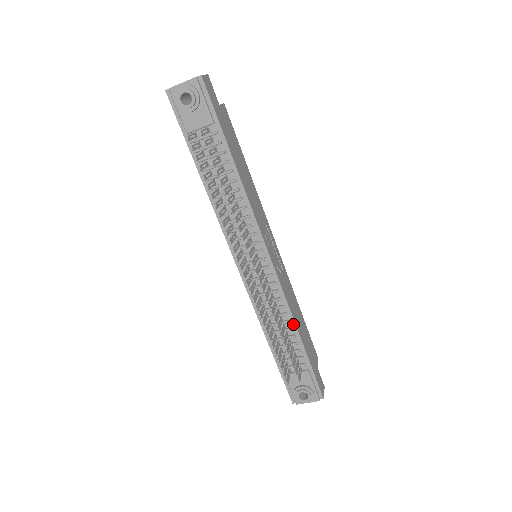
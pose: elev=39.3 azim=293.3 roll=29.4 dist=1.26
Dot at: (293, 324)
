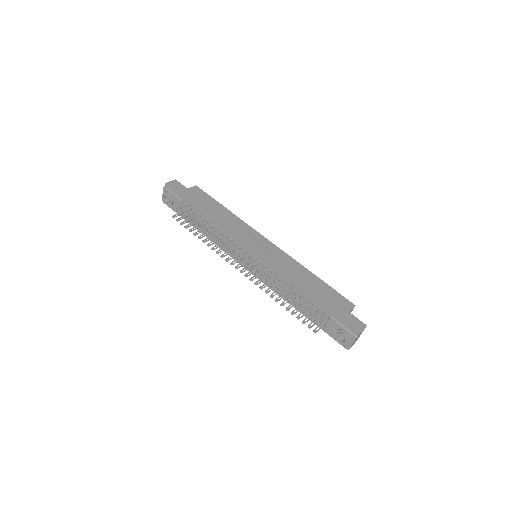
Dot at: (296, 286)
